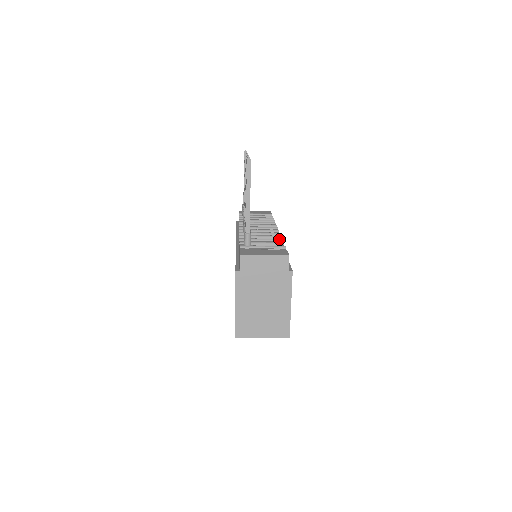
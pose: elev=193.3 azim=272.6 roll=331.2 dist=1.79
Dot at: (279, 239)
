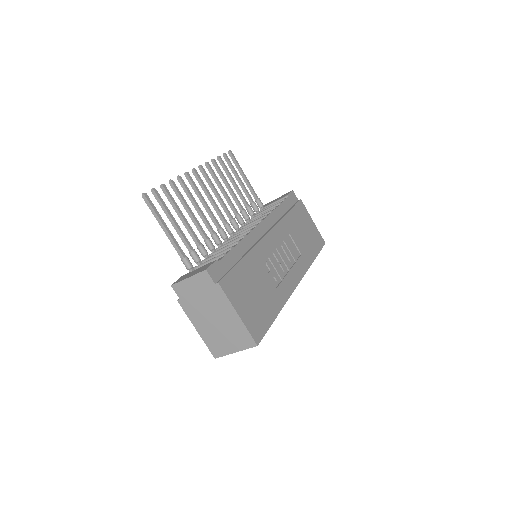
Dot at: (234, 242)
